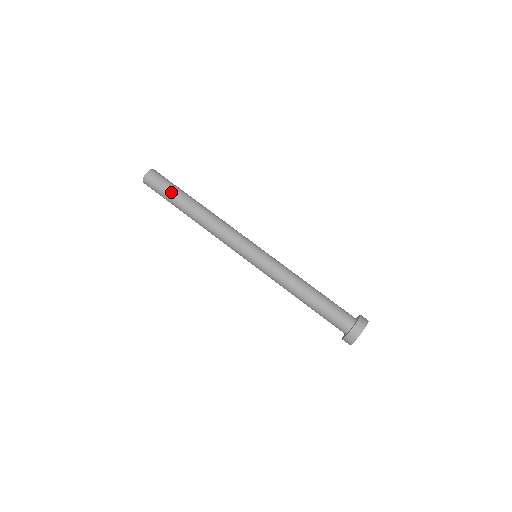
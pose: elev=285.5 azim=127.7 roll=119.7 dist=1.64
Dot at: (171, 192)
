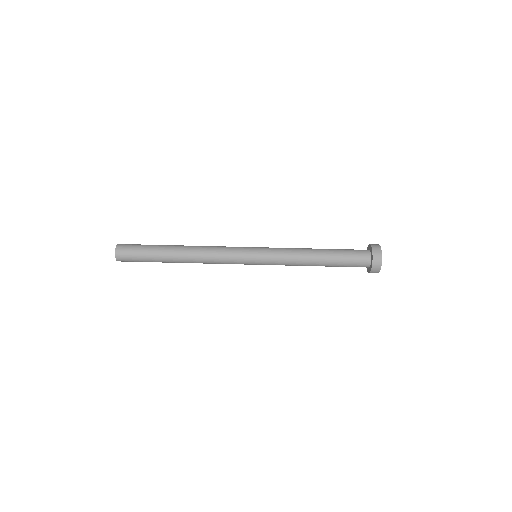
Dot at: (148, 255)
